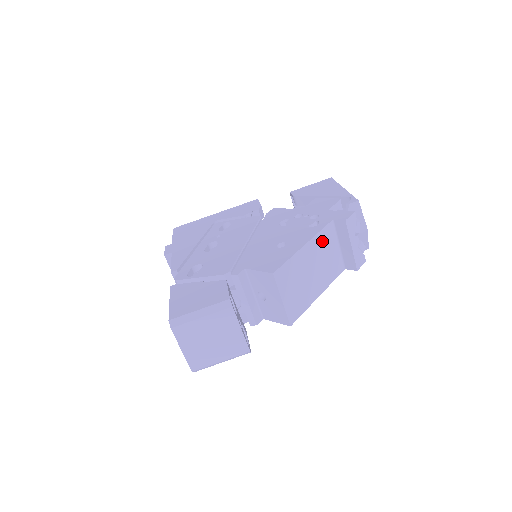
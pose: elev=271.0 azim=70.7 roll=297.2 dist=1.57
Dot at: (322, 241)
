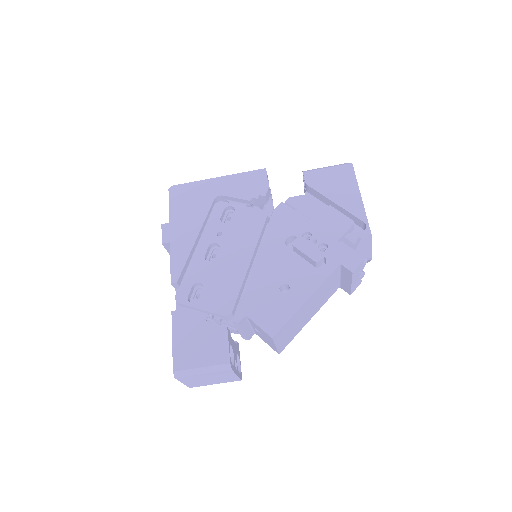
Dot at: (325, 285)
